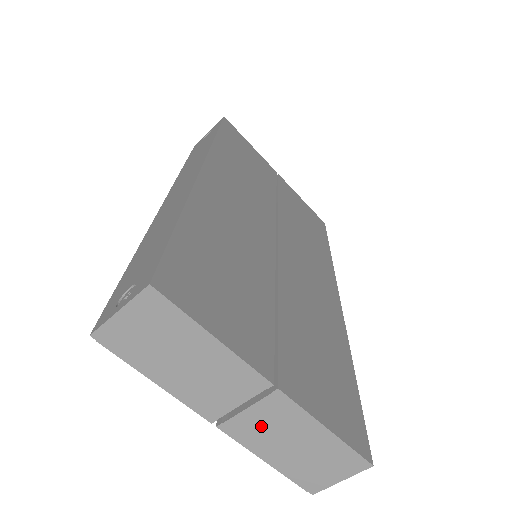
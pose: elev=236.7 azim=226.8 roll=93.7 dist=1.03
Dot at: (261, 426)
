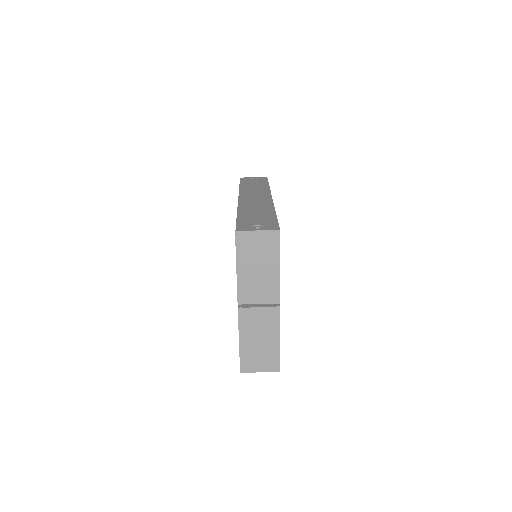
Dot at: (256, 320)
